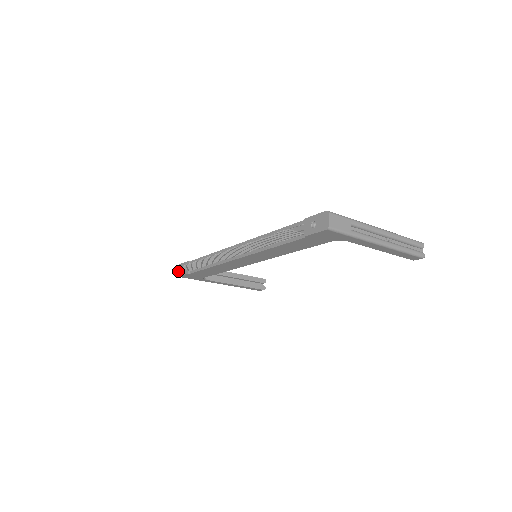
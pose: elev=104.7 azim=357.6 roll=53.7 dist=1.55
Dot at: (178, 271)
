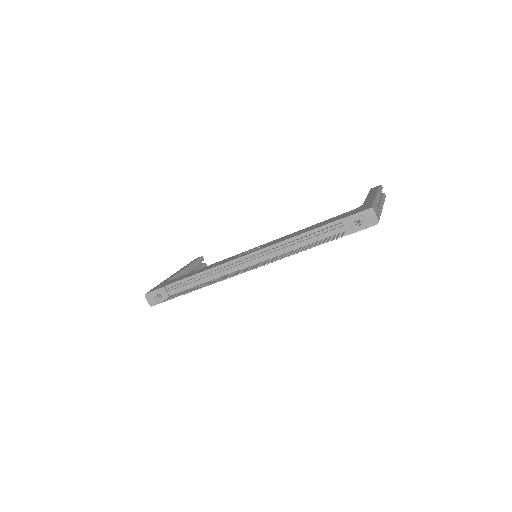
Dot at: (149, 301)
